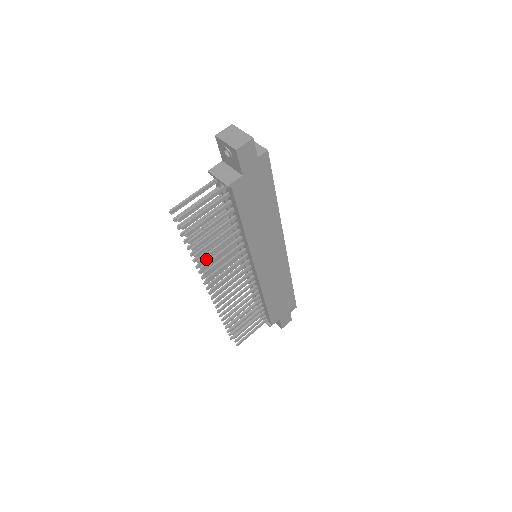
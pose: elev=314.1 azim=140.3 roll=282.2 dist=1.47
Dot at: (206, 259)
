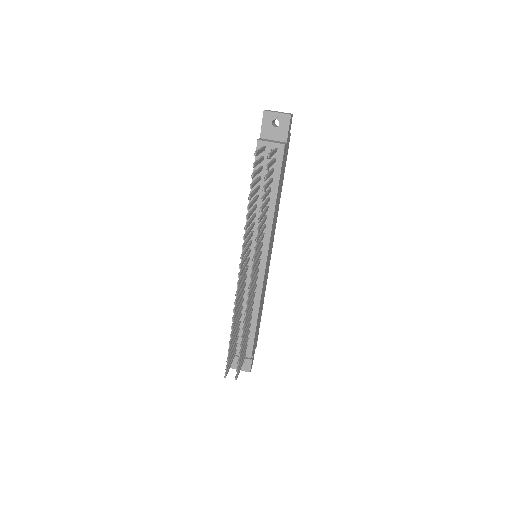
Dot at: (247, 233)
